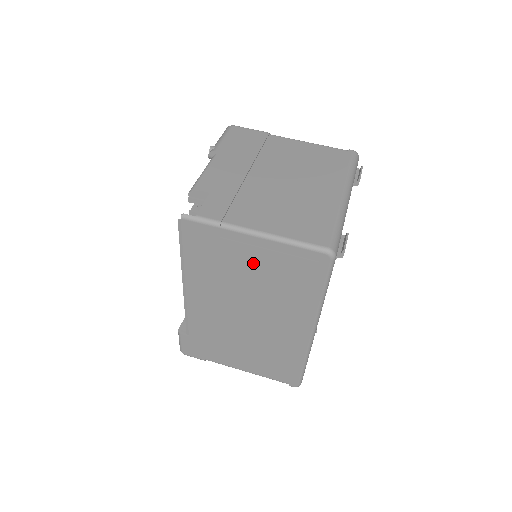
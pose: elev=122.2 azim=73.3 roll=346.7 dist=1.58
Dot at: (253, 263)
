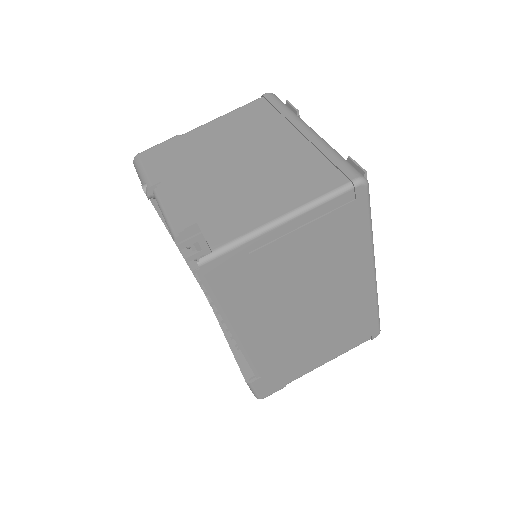
Dot at: (294, 252)
